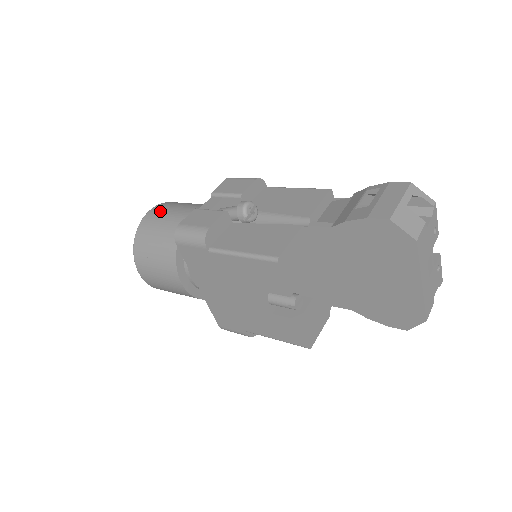
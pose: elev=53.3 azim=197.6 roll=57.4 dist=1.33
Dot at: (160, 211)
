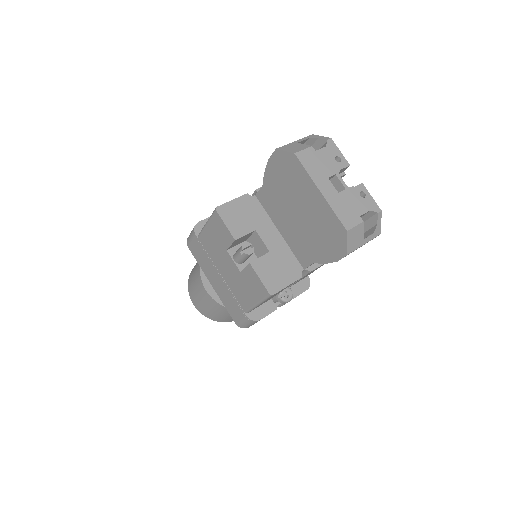
Dot at: occluded
